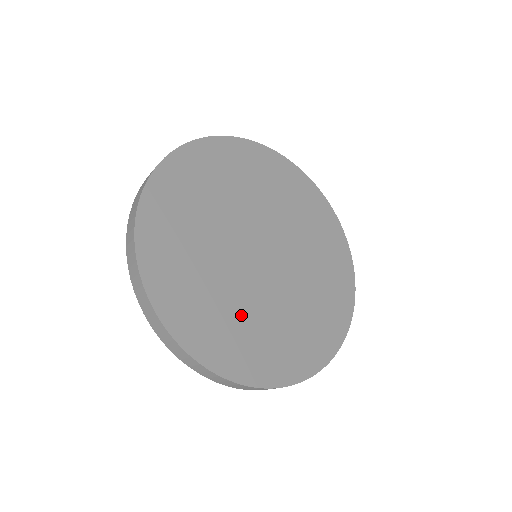
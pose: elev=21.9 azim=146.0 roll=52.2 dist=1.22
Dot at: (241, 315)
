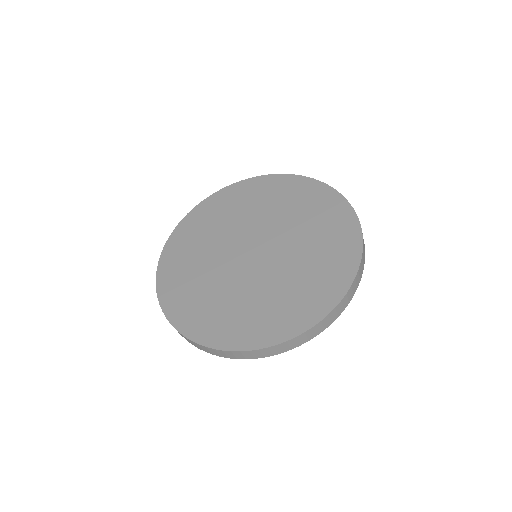
Dot at: (229, 301)
